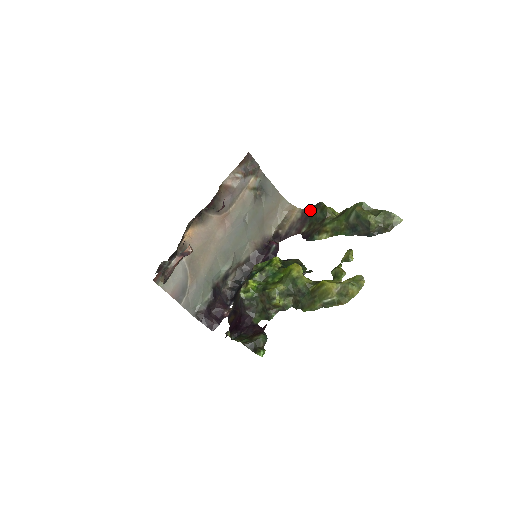
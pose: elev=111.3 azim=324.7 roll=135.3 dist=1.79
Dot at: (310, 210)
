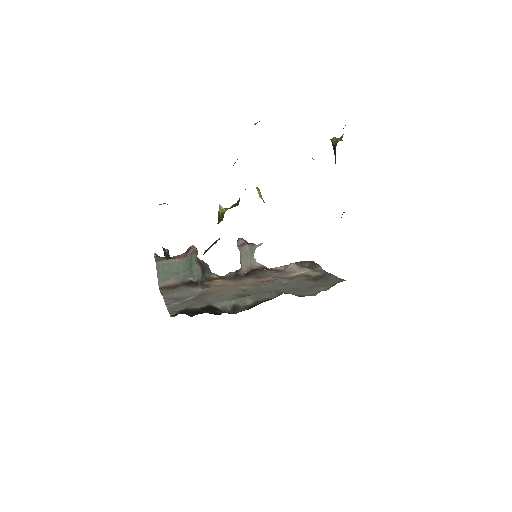
Dot at: occluded
